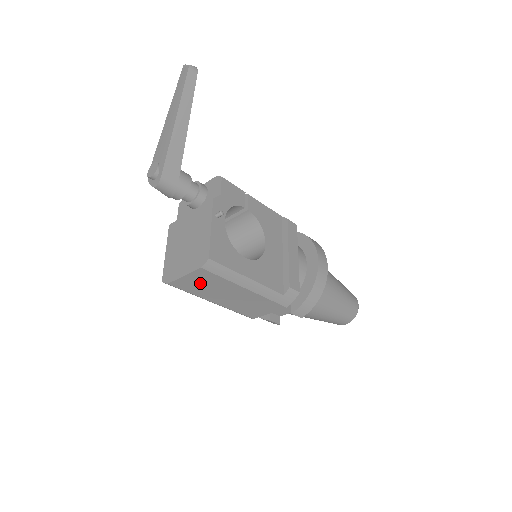
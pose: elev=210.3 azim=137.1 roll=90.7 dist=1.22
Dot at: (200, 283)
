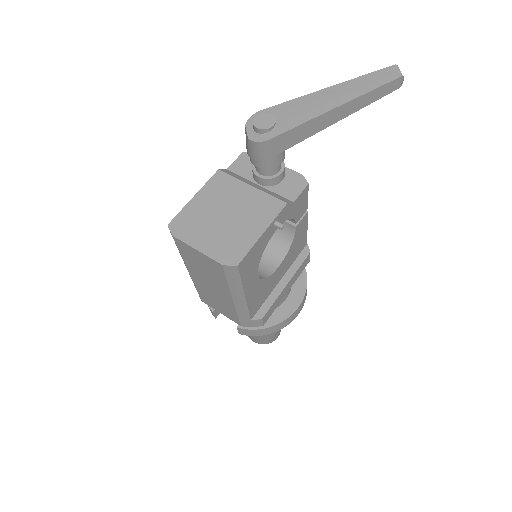
Dot at: (202, 263)
